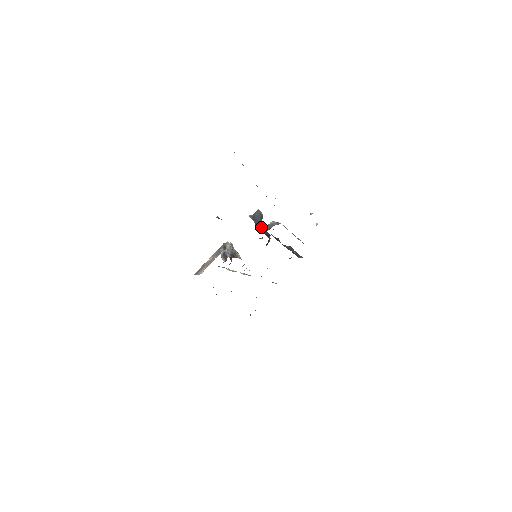
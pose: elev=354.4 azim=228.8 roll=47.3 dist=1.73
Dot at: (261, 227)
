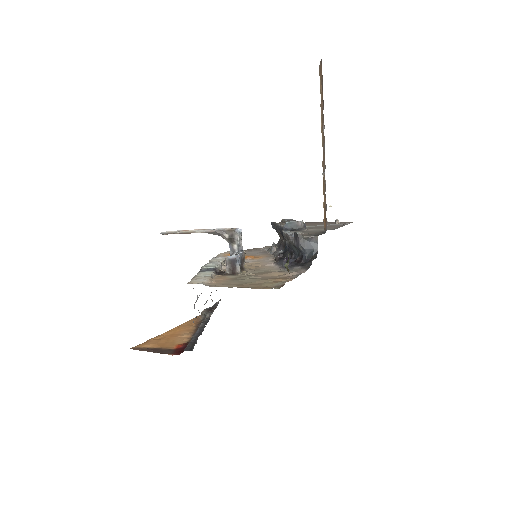
Dot at: (303, 259)
